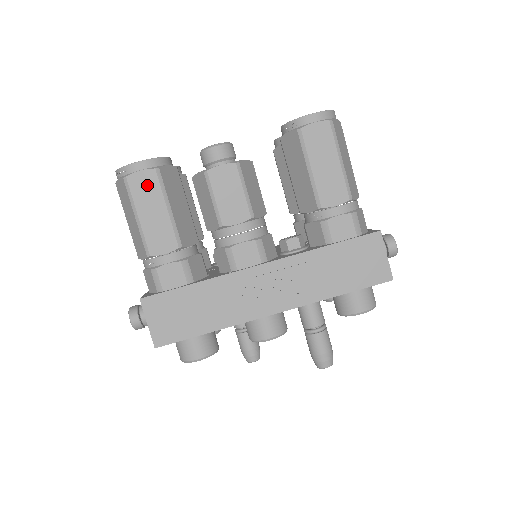
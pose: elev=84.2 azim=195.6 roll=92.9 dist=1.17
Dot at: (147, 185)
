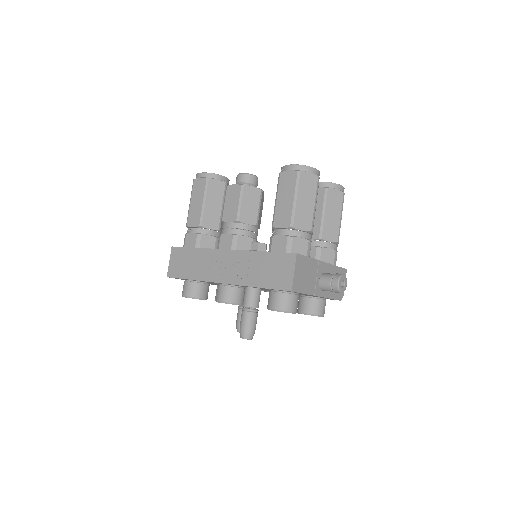
Dot at: (200, 186)
